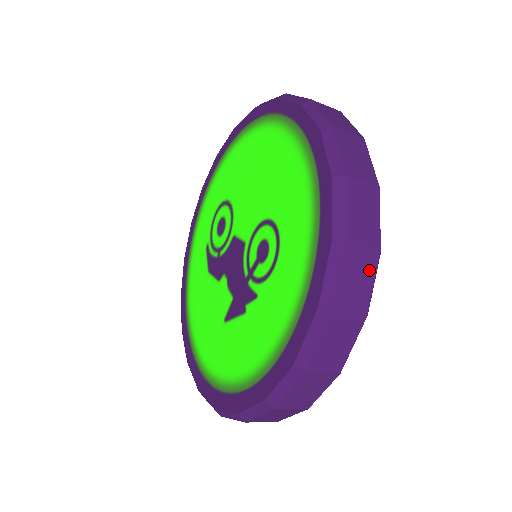
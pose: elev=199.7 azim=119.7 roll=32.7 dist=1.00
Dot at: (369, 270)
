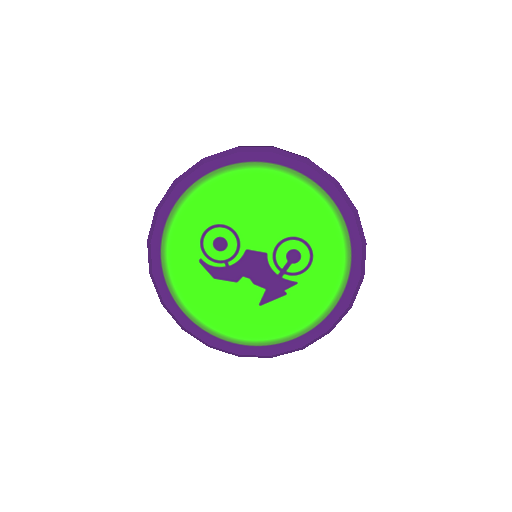
Dot at: occluded
